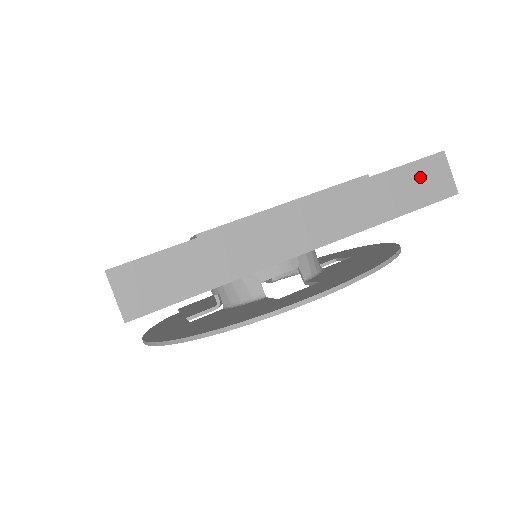
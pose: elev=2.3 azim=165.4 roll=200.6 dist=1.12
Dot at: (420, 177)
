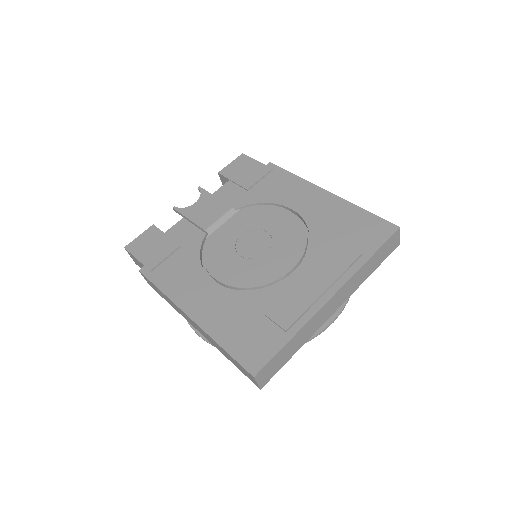
Dot at: (387, 247)
